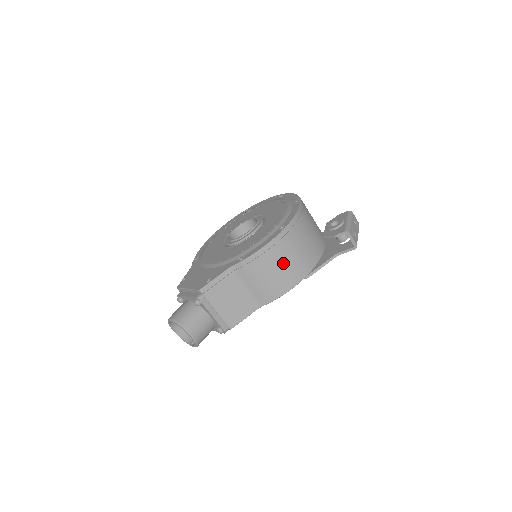
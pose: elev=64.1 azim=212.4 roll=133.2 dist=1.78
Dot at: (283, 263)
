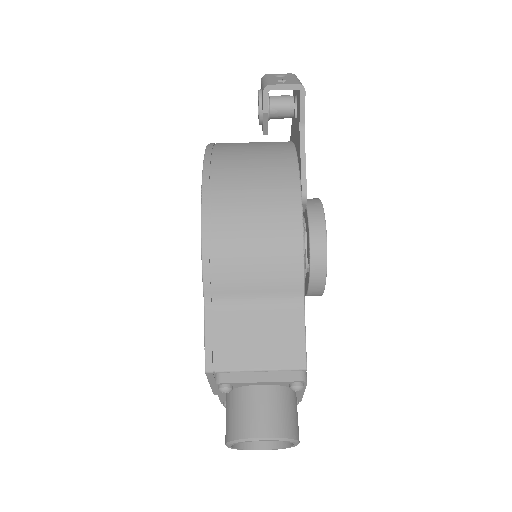
Dot at: (250, 219)
